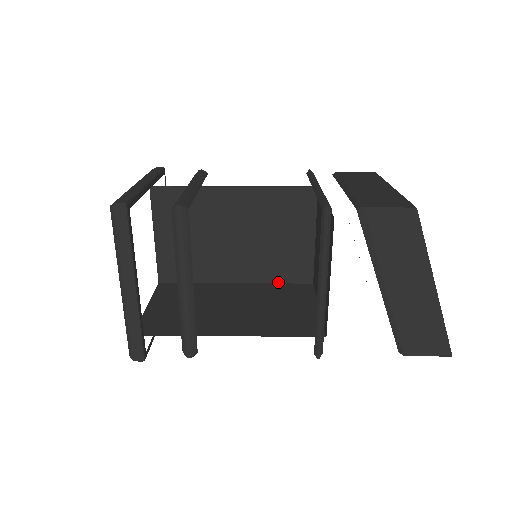
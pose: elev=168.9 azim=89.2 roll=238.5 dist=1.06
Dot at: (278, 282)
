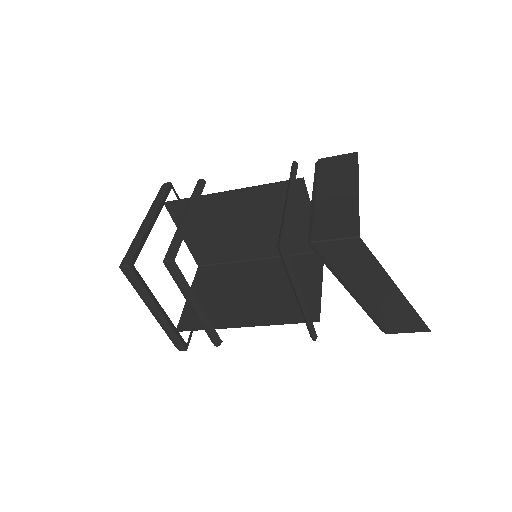
Dot at: (293, 254)
